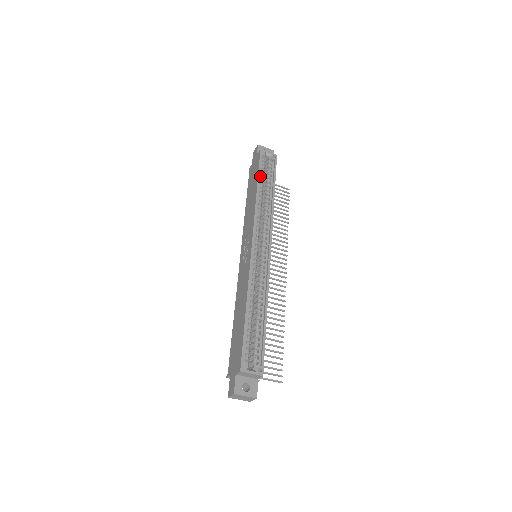
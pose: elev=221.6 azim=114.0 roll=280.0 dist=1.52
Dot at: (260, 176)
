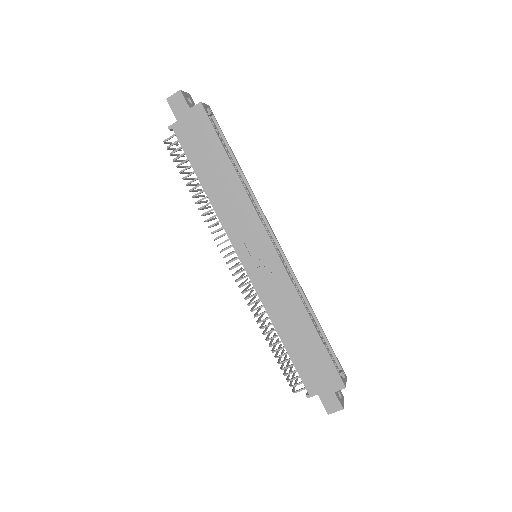
Dot at: (222, 148)
